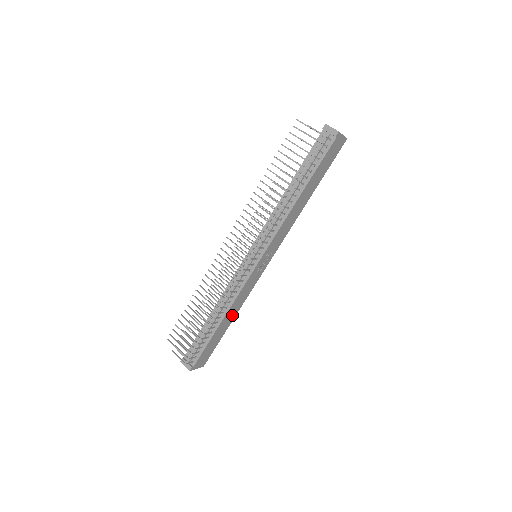
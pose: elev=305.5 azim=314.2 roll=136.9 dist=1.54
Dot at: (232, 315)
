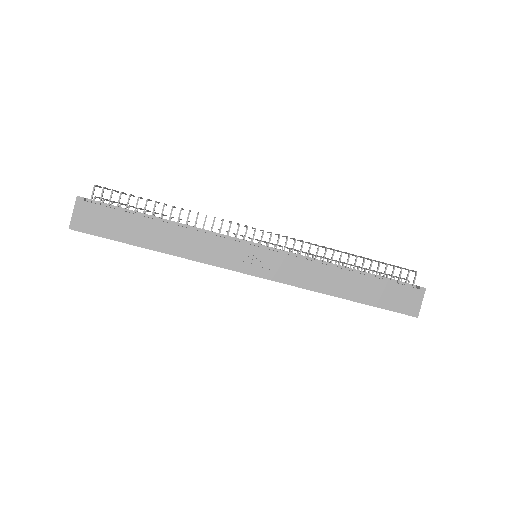
Dot at: (168, 243)
